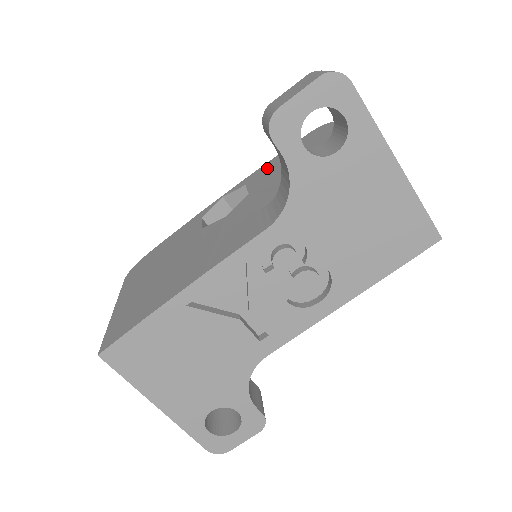
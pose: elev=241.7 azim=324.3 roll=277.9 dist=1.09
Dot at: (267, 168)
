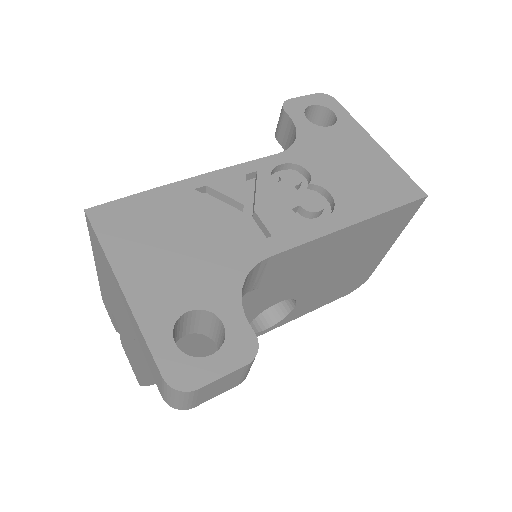
Dot at: occluded
